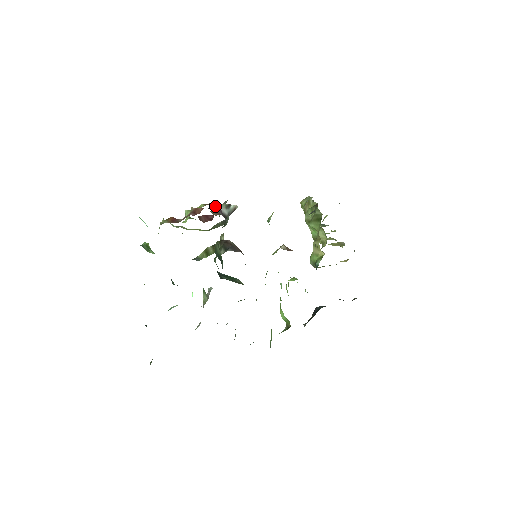
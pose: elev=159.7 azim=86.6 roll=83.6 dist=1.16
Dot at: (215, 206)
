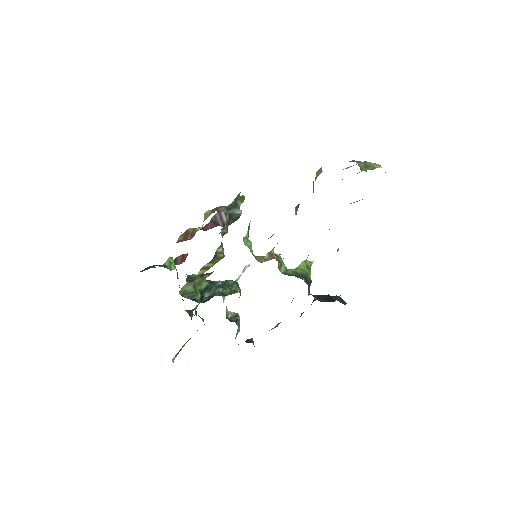
Dot at: (216, 216)
